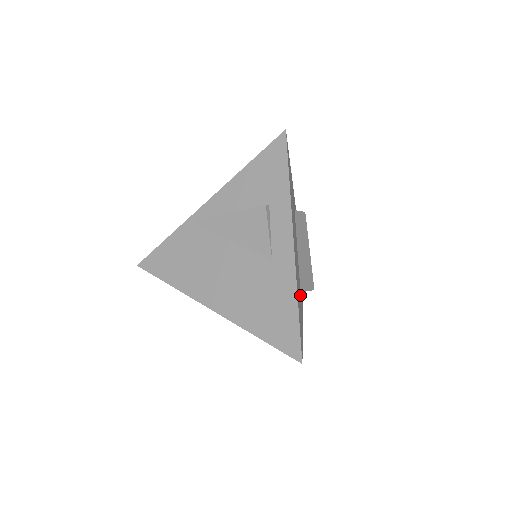
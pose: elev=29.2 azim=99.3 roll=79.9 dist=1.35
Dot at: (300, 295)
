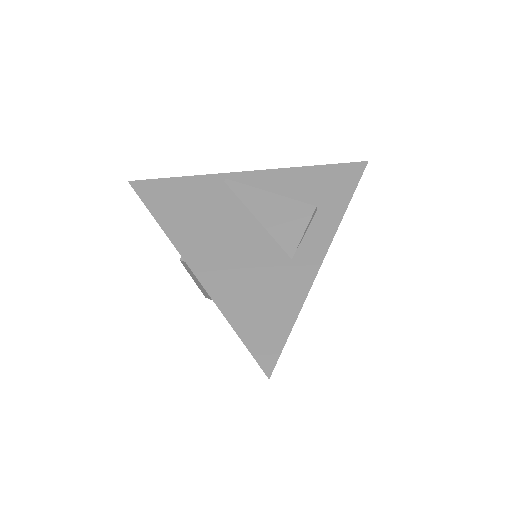
Dot at: occluded
